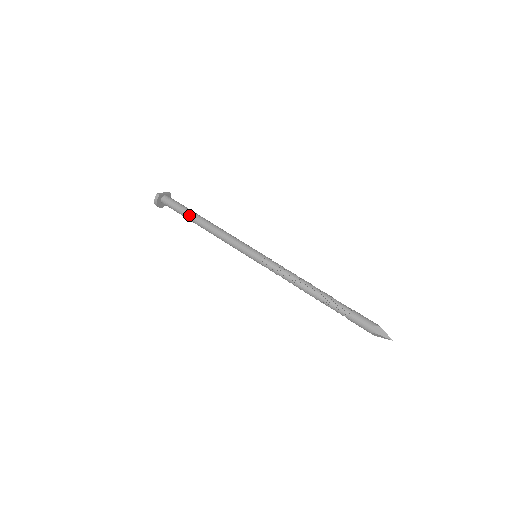
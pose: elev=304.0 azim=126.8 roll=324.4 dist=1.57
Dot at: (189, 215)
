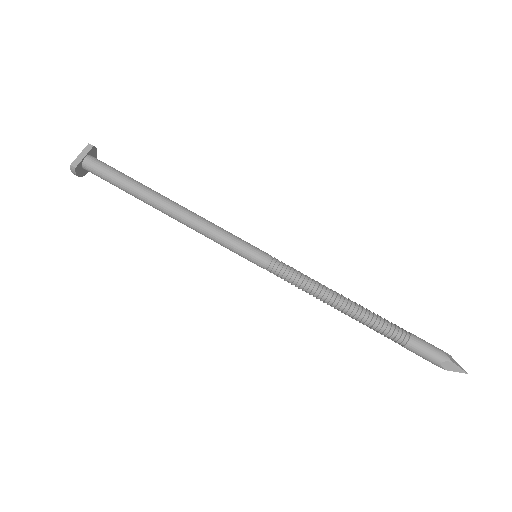
Dot at: (135, 196)
